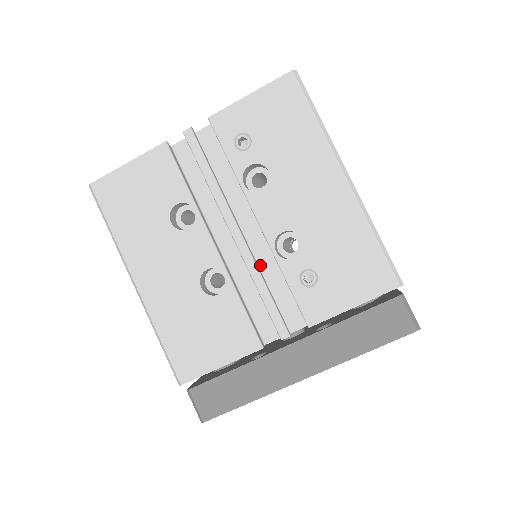
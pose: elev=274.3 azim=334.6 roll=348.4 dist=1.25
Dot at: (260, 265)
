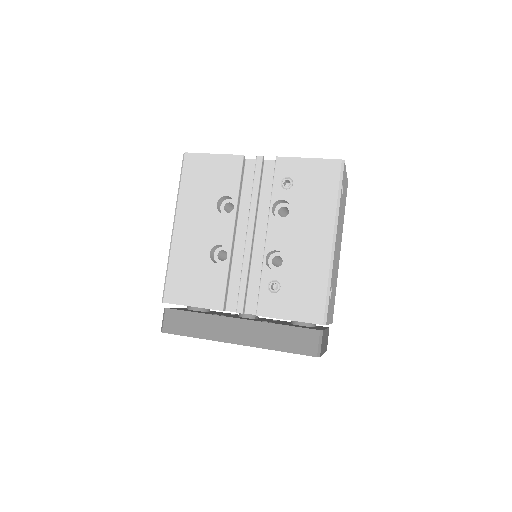
Dot at: (253, 262)
